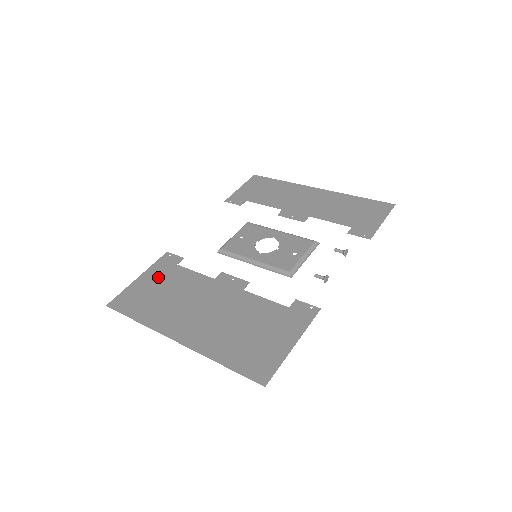
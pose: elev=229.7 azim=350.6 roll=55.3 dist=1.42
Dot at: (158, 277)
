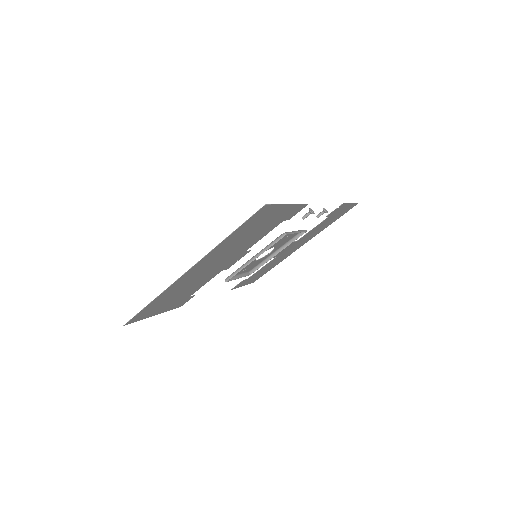
Dot at: (172, 303)
